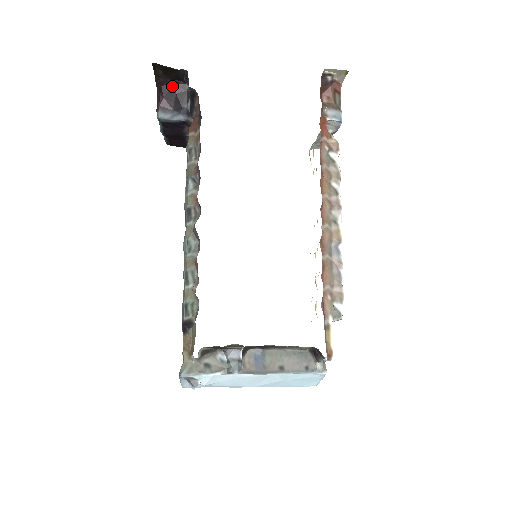
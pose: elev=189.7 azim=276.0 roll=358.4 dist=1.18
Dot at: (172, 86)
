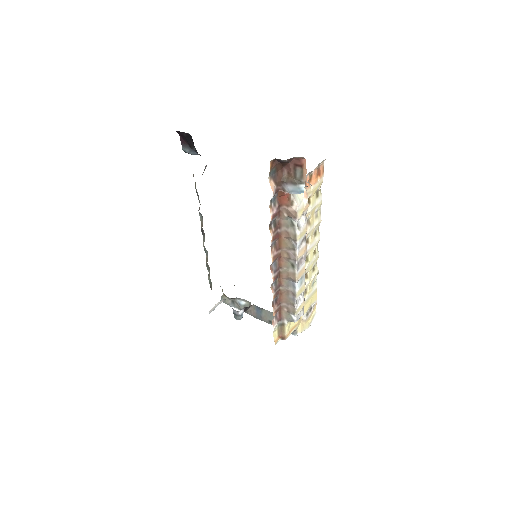
Dot at: (182, 132)
